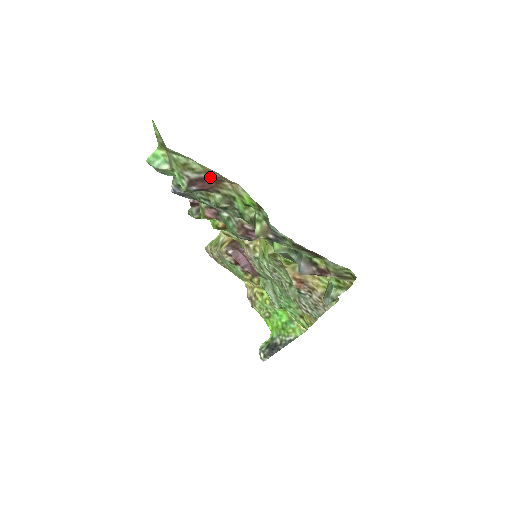
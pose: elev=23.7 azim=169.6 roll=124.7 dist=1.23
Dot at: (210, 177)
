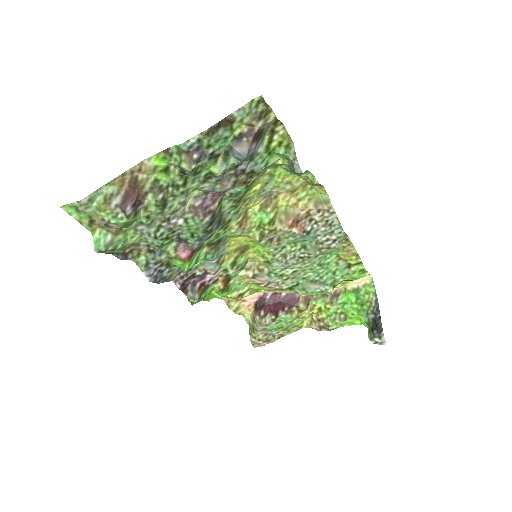
Dot at: (128, 188)
